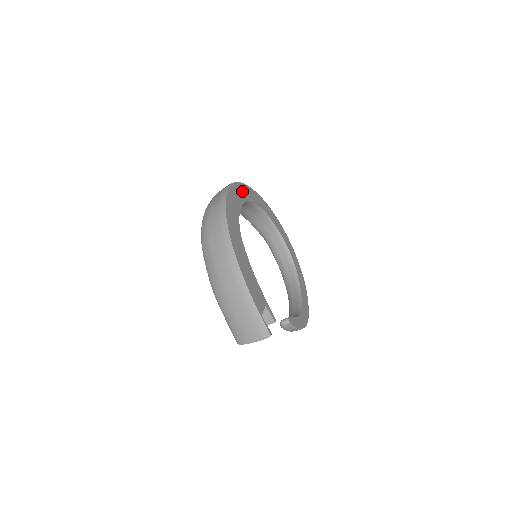
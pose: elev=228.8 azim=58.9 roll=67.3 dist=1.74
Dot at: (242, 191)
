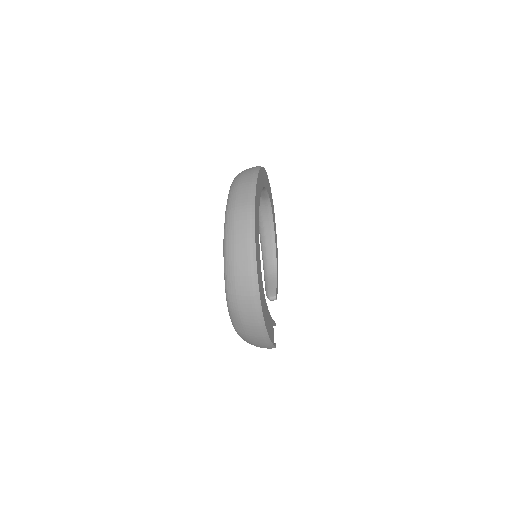
Dot at: (256, 217)
